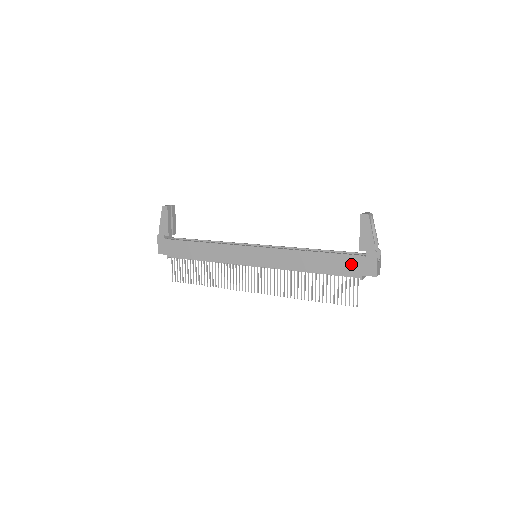
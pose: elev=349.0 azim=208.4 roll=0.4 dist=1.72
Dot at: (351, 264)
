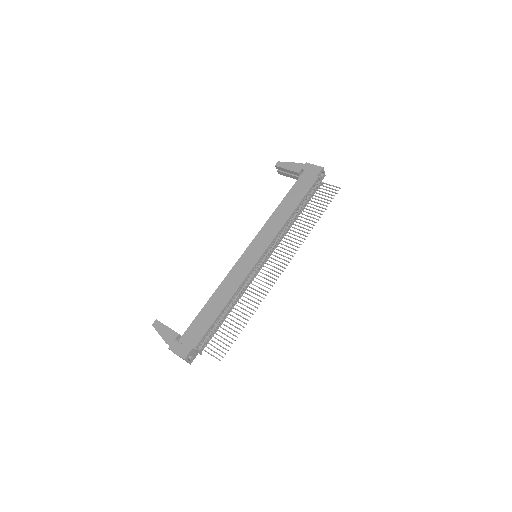
Dot at: (305, 180)
